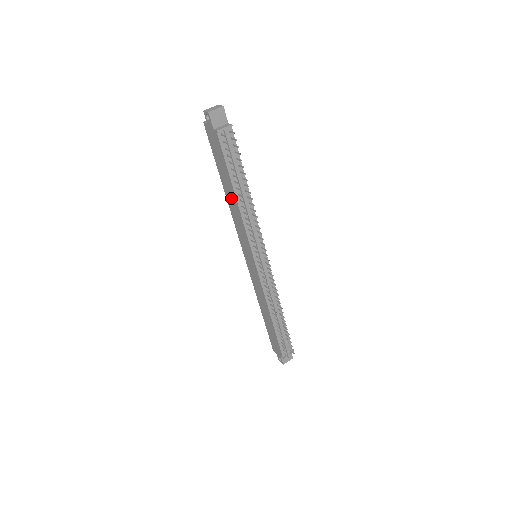
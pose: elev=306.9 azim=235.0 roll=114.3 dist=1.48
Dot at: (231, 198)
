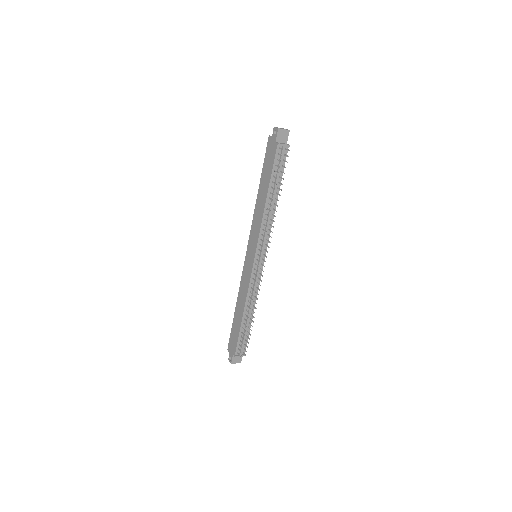
Dot at: (261, 200)
